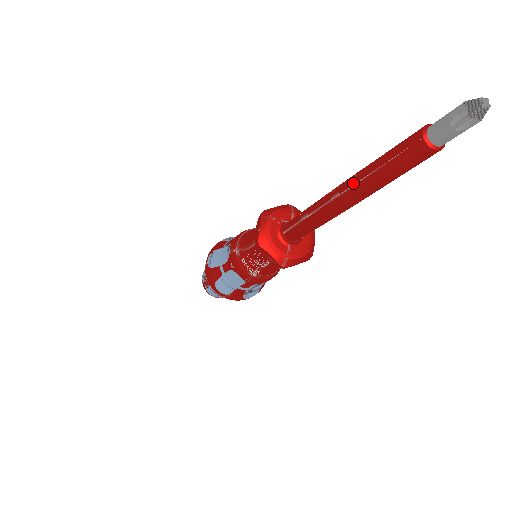
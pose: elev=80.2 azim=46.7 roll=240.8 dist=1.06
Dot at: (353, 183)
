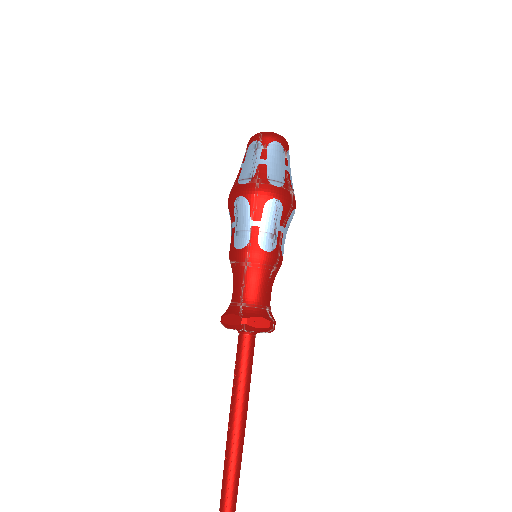
Dot at: (227, 441)
